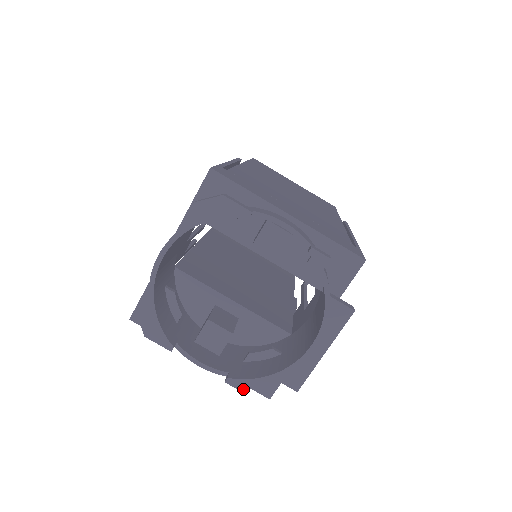
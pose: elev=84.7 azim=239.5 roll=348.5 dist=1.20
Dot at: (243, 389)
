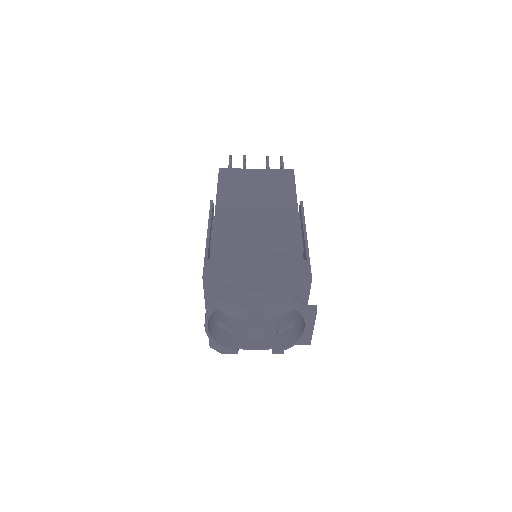
Dot at: (283, 353)
